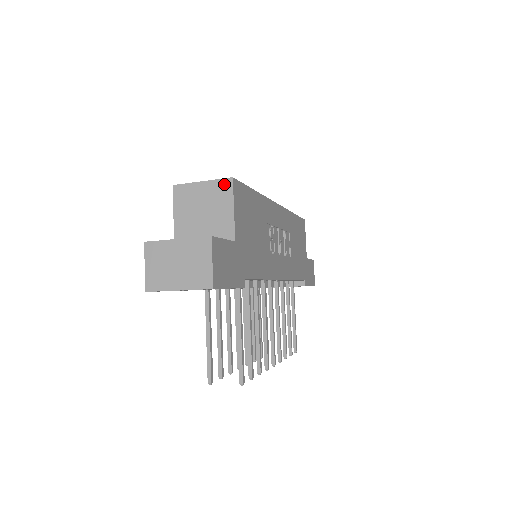
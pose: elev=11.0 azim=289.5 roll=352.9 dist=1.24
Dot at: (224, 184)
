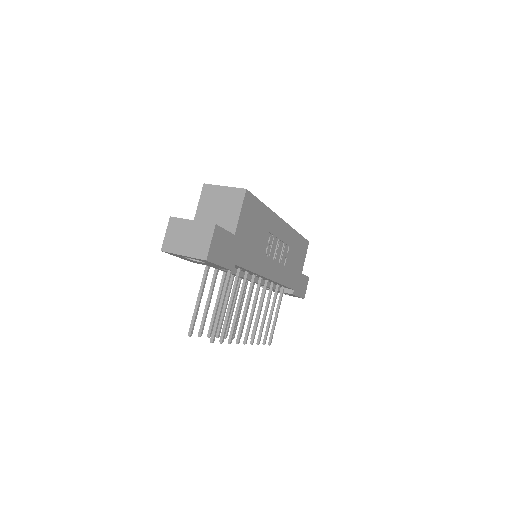
Dot at: (239, 192)
